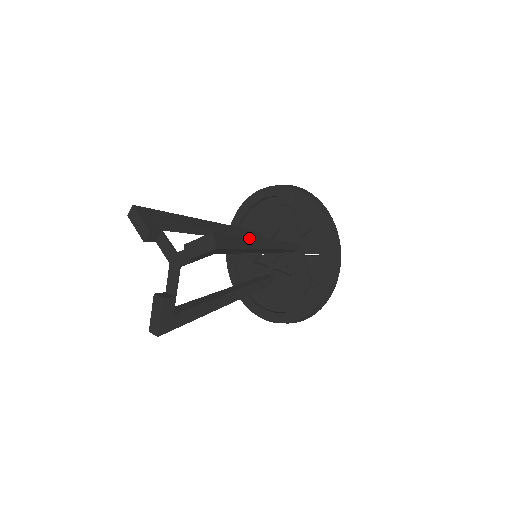
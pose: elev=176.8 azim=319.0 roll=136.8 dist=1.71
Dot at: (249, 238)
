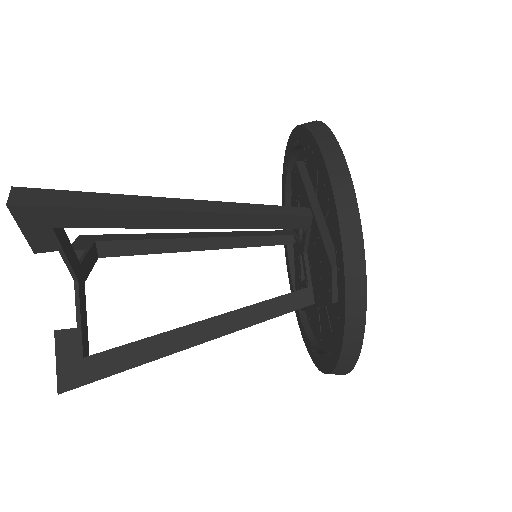
Dot at: occluded
